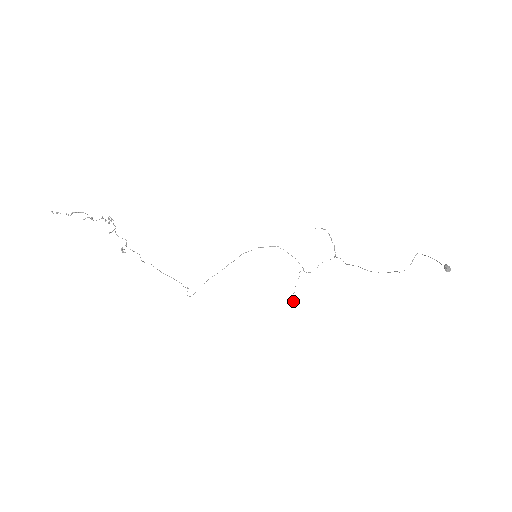
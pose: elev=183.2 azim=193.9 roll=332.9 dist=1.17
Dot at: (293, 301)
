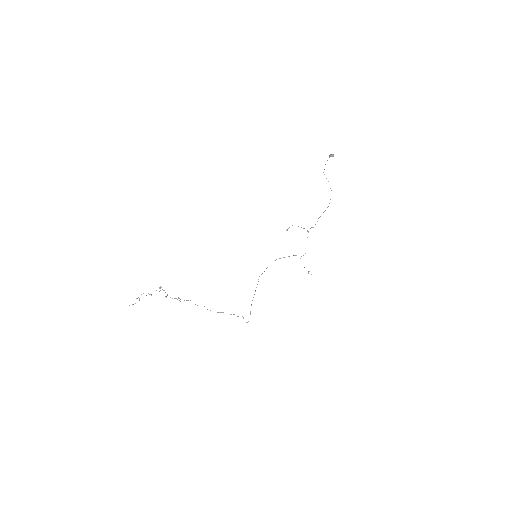
Dot at: (308, 273)
